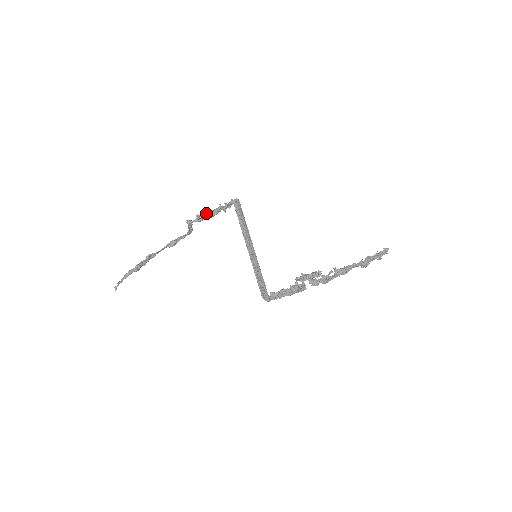
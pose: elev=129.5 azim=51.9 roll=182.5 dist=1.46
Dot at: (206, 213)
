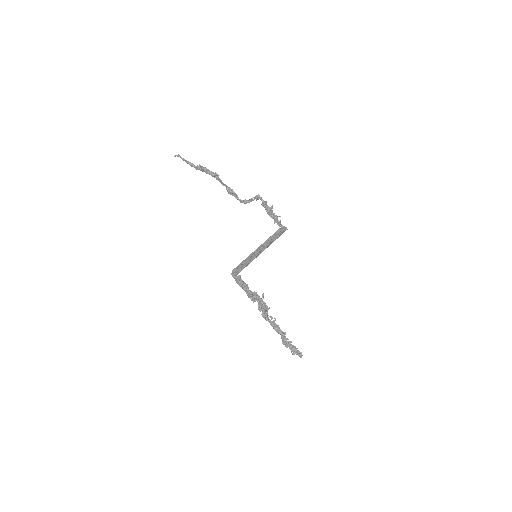
Dot at: (271, 207)
